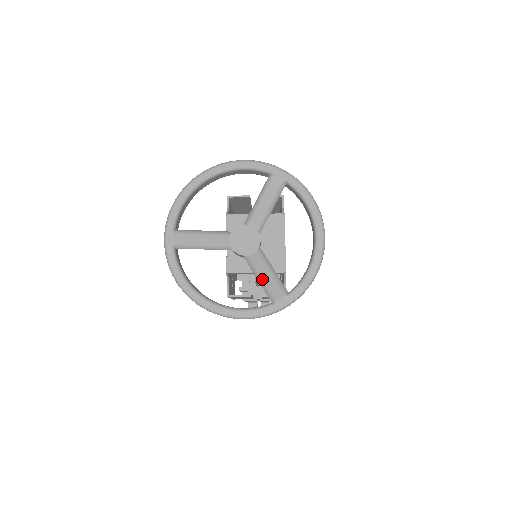
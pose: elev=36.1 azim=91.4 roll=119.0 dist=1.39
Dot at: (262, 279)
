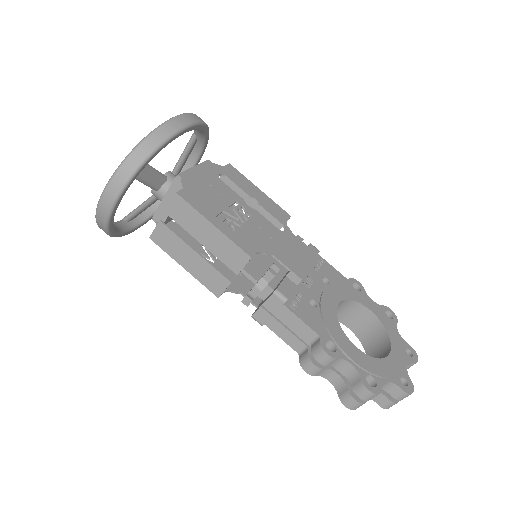
Dot at: occluded
